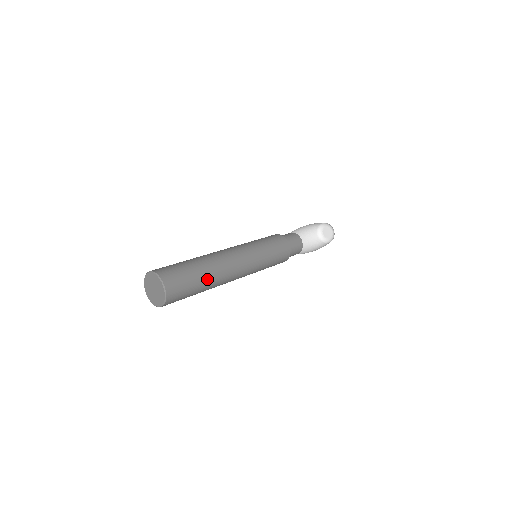
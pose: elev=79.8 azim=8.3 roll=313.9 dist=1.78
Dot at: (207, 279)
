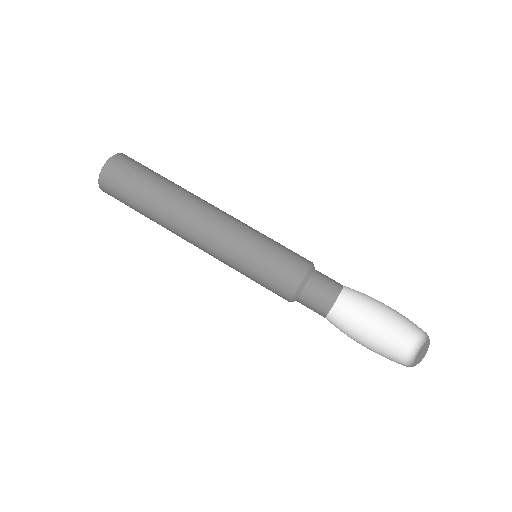
Dot at: (152, 202)
